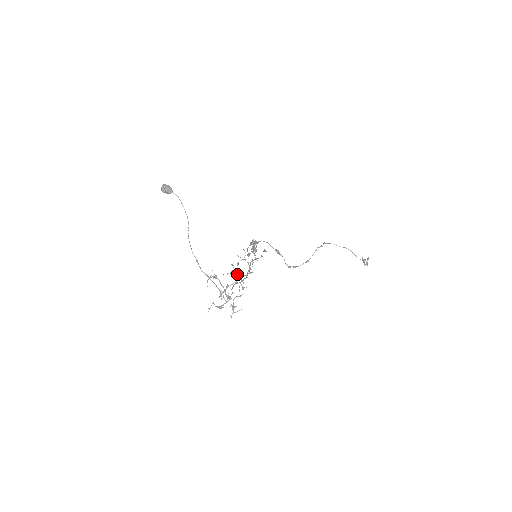
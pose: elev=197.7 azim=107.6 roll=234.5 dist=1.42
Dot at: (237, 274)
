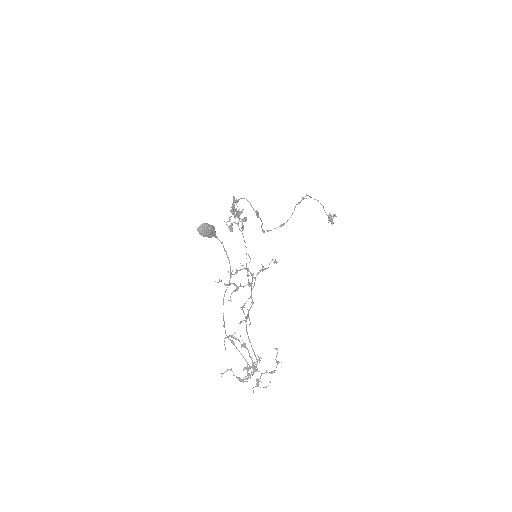
Dot at: (233, 284)
